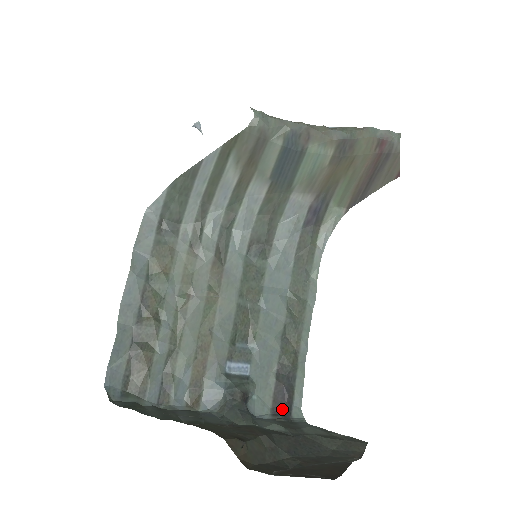
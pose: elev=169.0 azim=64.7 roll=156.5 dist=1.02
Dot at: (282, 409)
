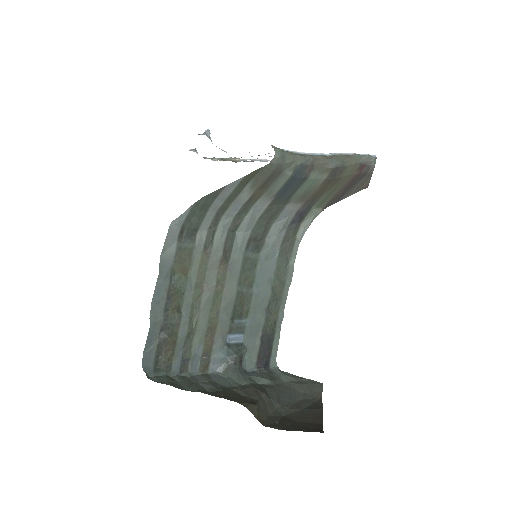
Dot at: (264, 363)
